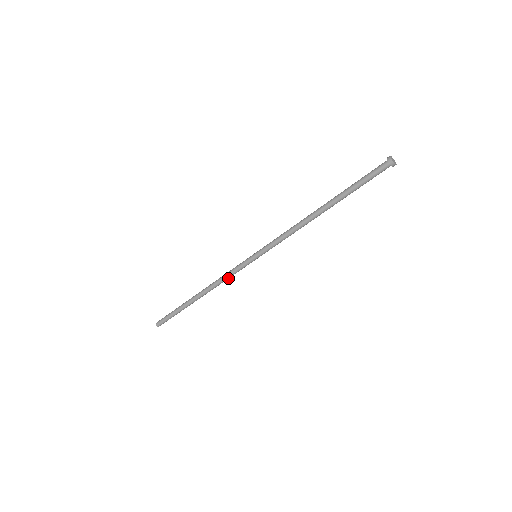
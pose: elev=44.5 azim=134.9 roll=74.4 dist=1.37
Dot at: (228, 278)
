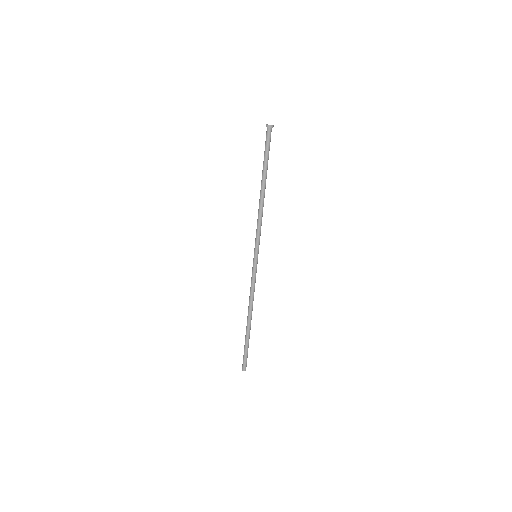
Dot at: (254, 288)
